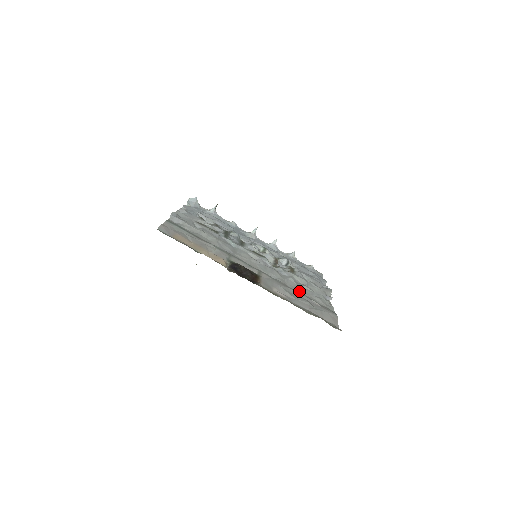
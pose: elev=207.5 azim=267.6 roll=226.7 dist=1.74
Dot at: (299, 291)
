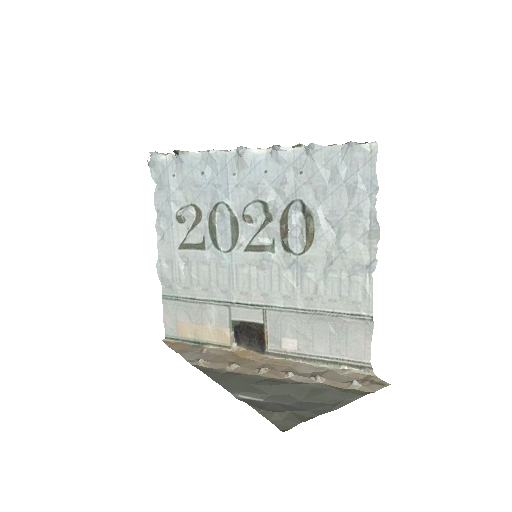
Dot at: (318, 305)
